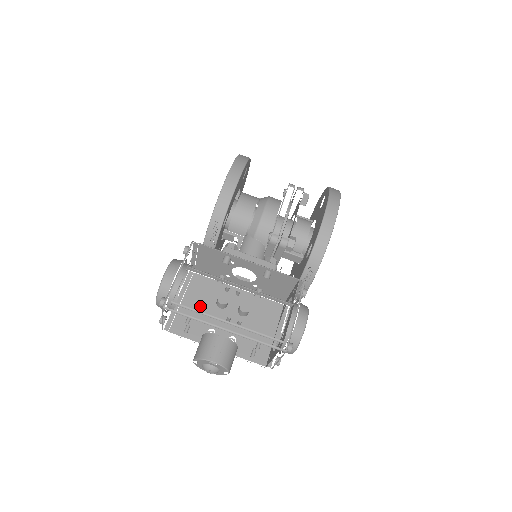
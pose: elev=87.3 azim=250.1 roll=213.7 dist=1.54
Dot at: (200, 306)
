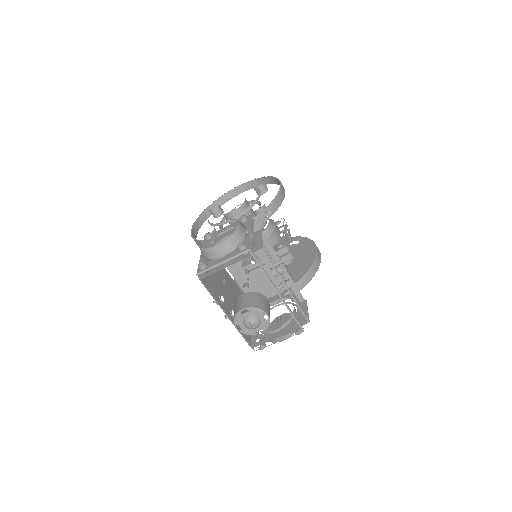
Dot at: occluded
